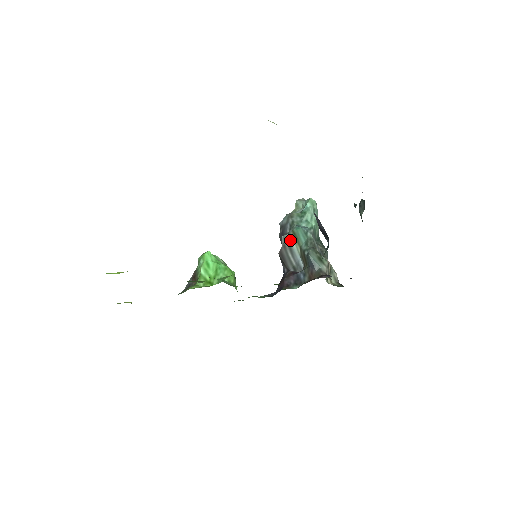
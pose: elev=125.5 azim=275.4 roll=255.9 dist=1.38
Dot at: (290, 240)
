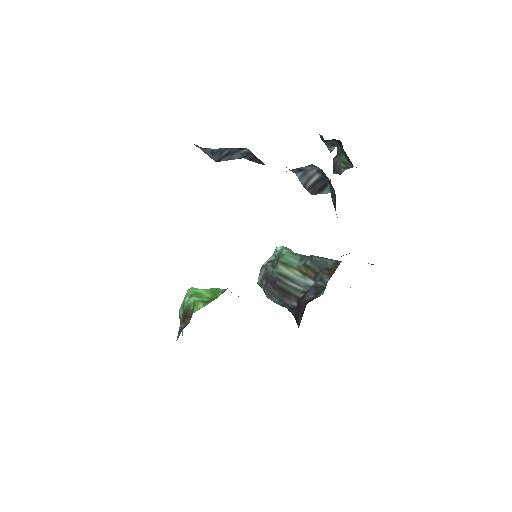
Dot at: (281, 271)
